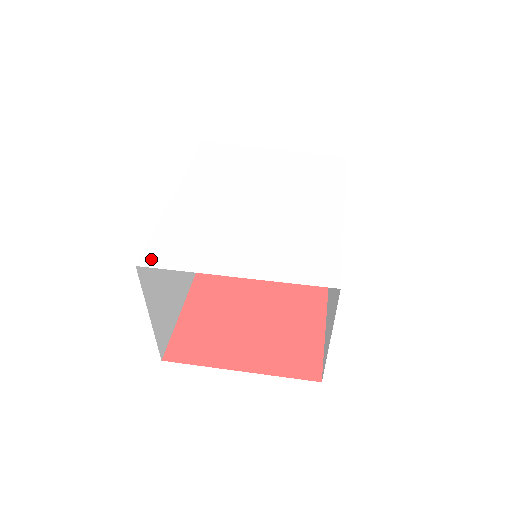
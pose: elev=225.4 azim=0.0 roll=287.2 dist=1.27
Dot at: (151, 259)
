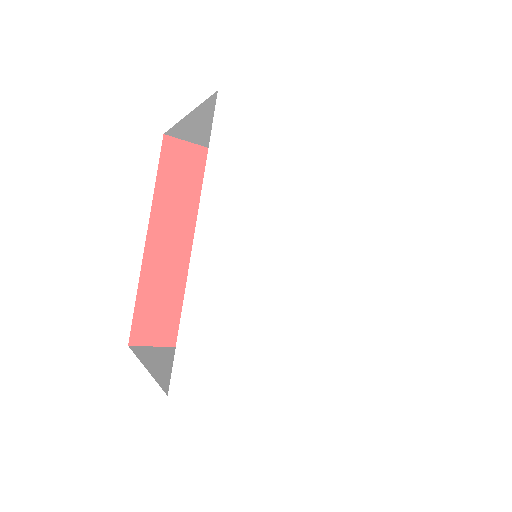
Dot at: (185, 382)
